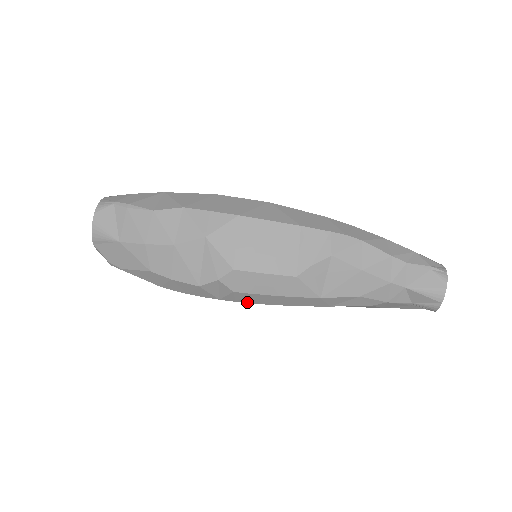
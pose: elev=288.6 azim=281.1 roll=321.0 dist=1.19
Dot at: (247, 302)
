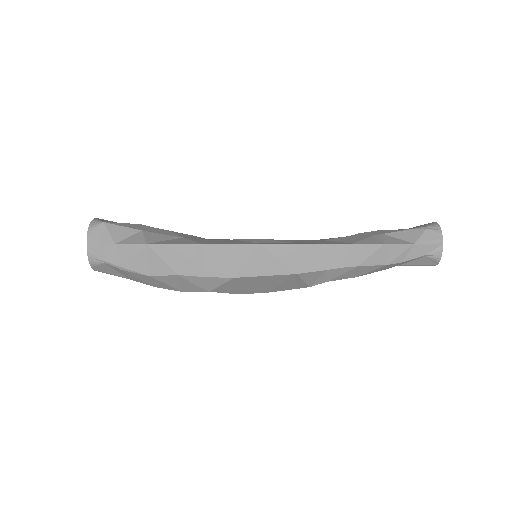
Dot at: occluded
